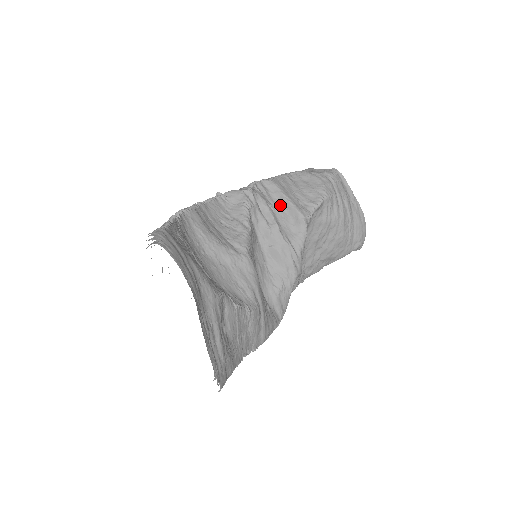
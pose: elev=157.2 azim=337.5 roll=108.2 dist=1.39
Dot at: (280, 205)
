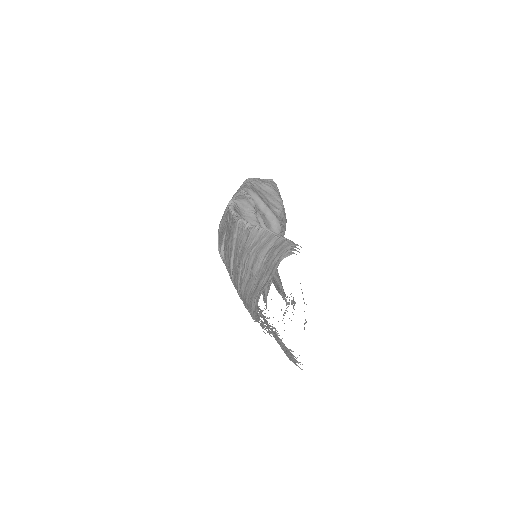
Dot at: (262, 211)
